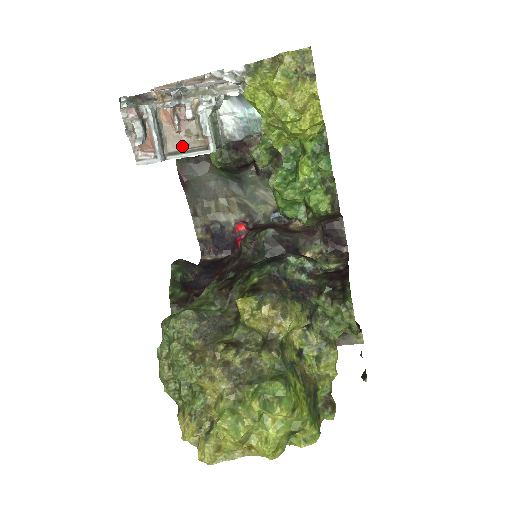
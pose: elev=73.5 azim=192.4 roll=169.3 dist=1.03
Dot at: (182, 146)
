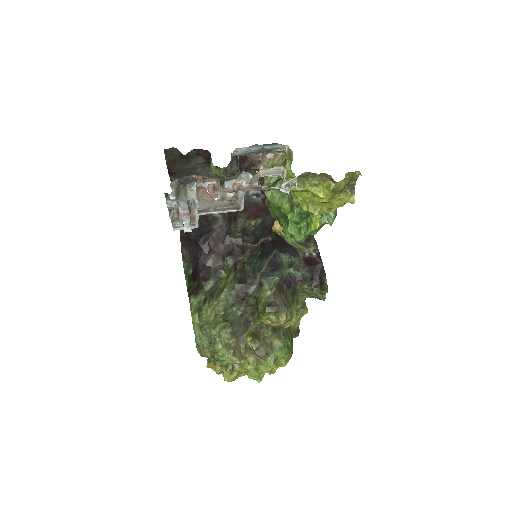
Dot at: (213, 205)
